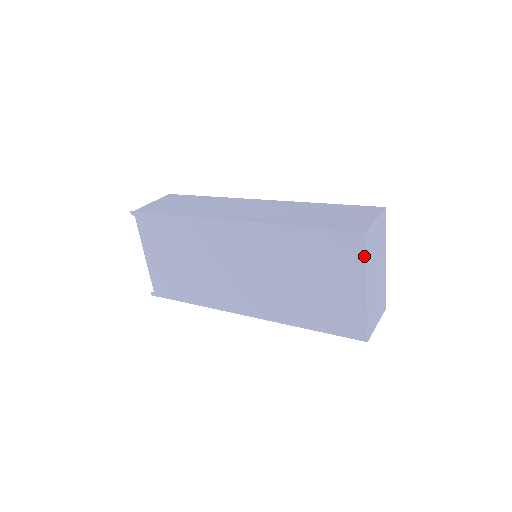
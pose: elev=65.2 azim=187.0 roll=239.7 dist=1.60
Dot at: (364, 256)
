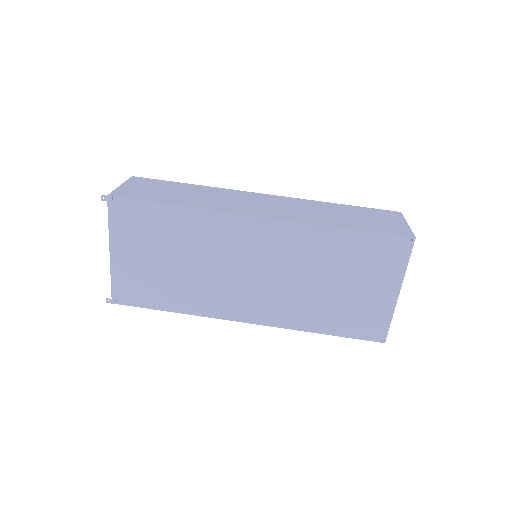
Dot at: (407, 260)
